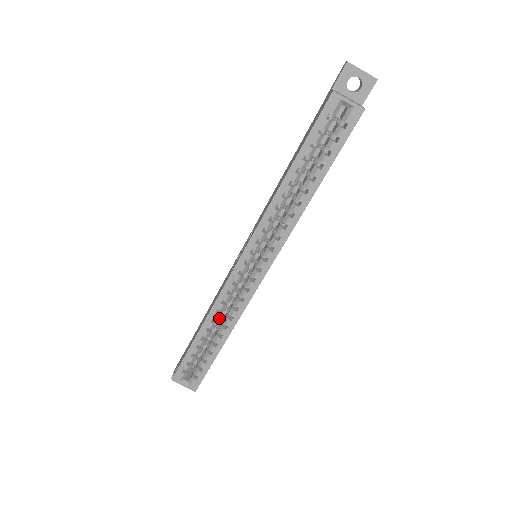
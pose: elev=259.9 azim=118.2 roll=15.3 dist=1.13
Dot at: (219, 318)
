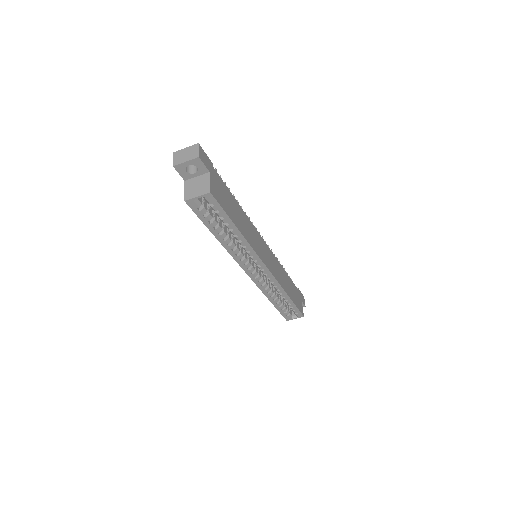
Dot at: (274, 289)
